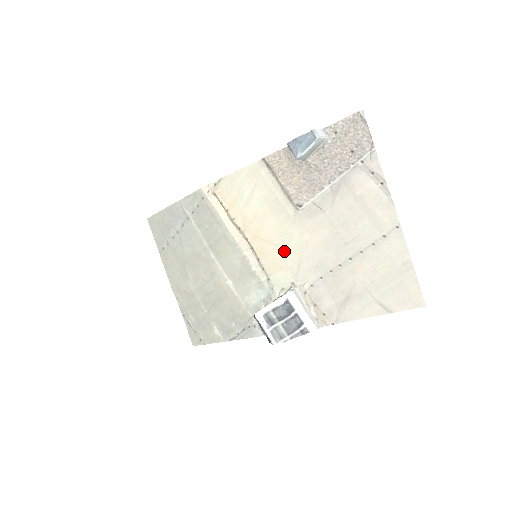
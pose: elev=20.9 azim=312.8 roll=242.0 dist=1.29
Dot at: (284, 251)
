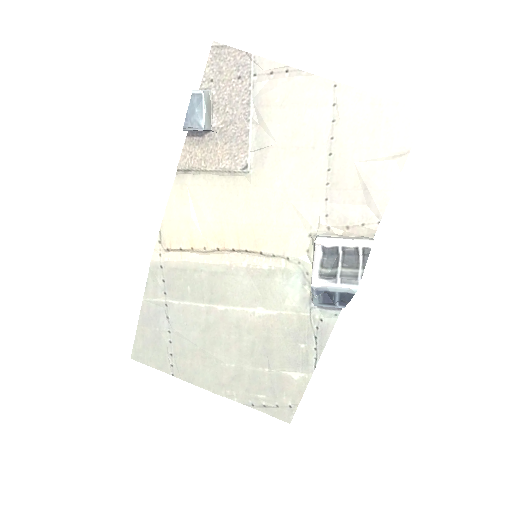
Dot at: (274, 218)
